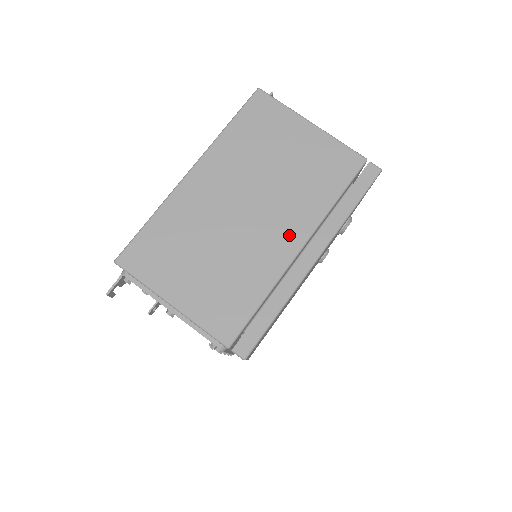
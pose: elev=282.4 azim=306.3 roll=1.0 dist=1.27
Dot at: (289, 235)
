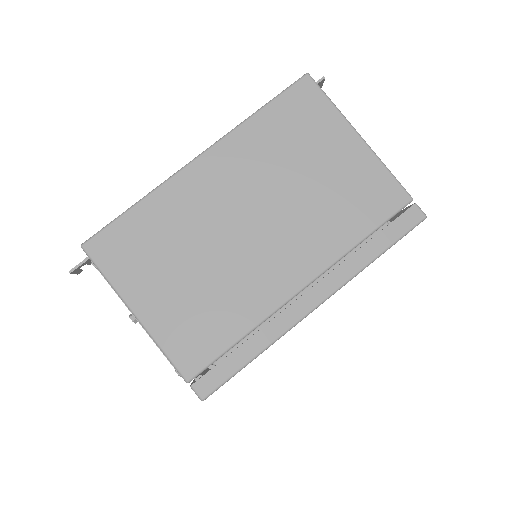
Dot at: (293, 268)
